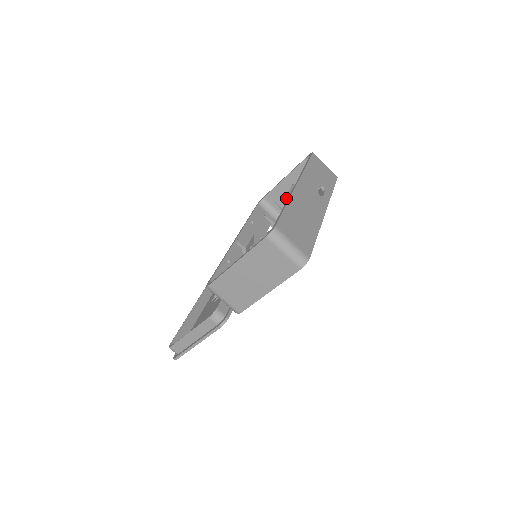
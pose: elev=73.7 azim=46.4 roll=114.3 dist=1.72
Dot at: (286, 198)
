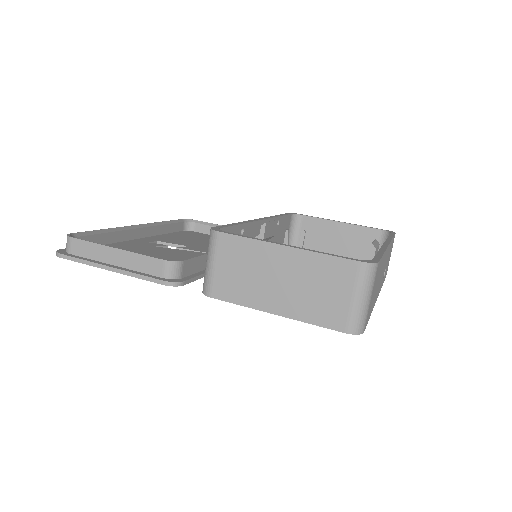
Dot at: (320, 239)
